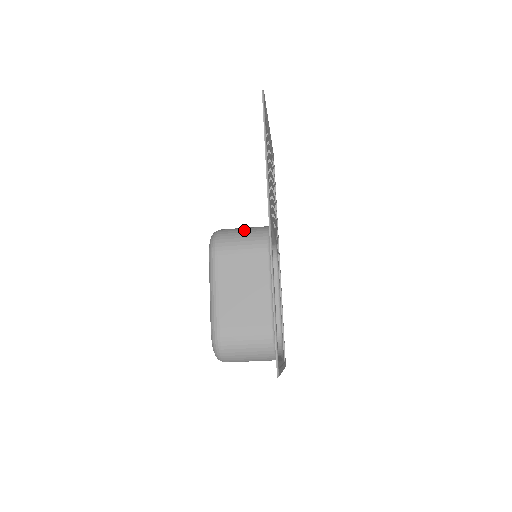
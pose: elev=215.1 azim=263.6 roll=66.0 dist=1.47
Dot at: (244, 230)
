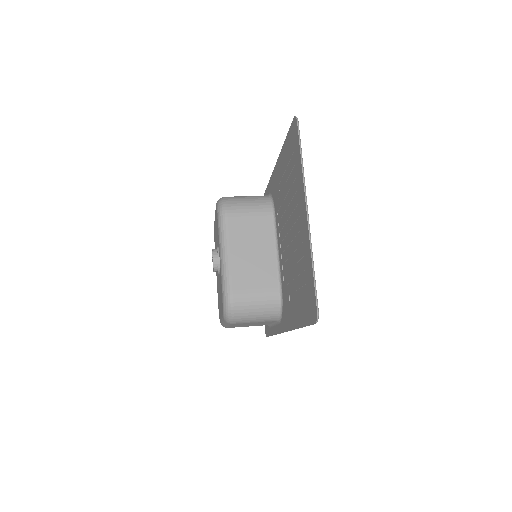
Dot at: (257, 309)
